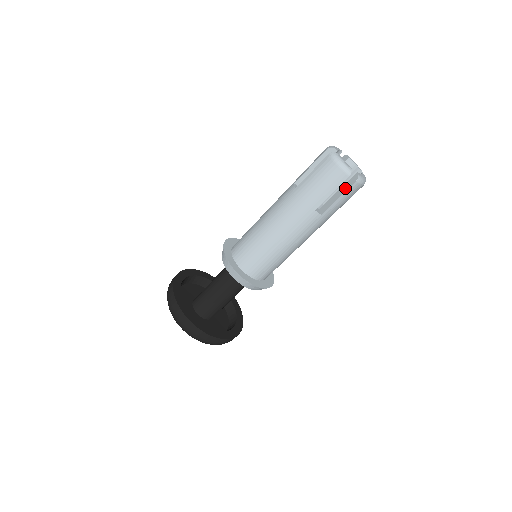
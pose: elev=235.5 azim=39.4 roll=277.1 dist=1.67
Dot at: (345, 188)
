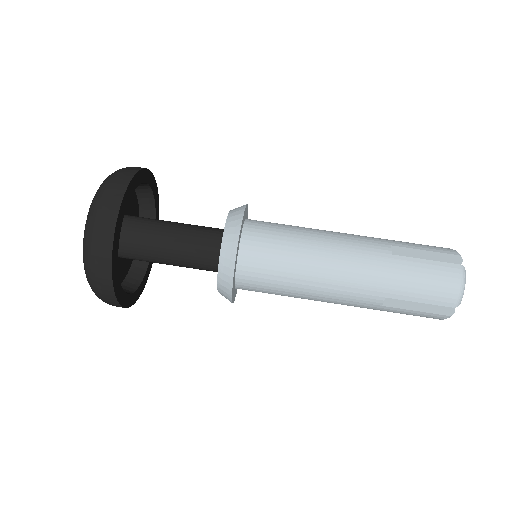
Dot at: (431, 308)
